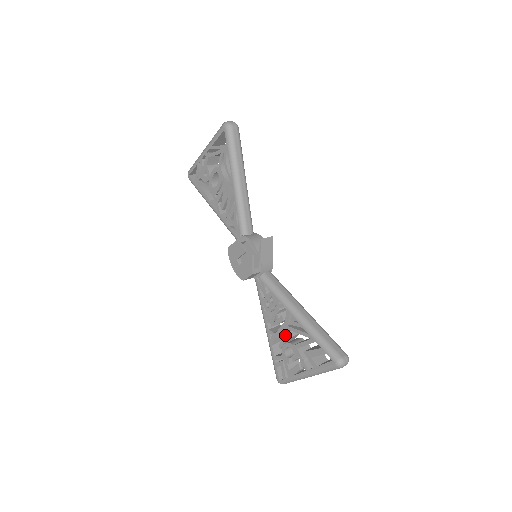
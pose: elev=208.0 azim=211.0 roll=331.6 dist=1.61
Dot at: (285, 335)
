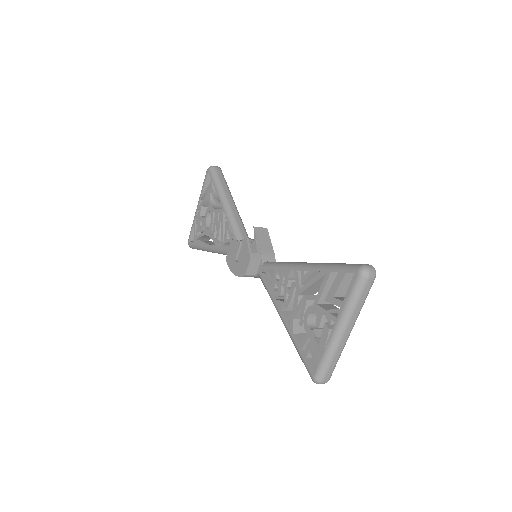
Dot at: (301, 302)
